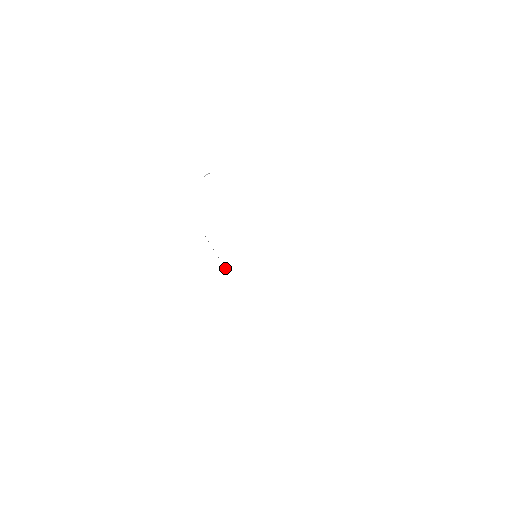
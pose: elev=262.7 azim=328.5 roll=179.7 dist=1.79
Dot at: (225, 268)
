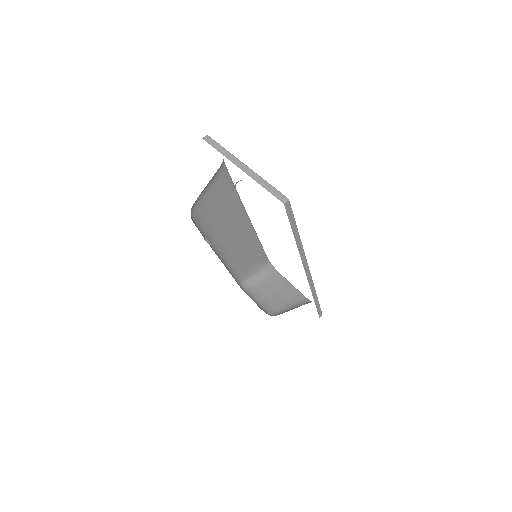
Dot at: (239, 225)
